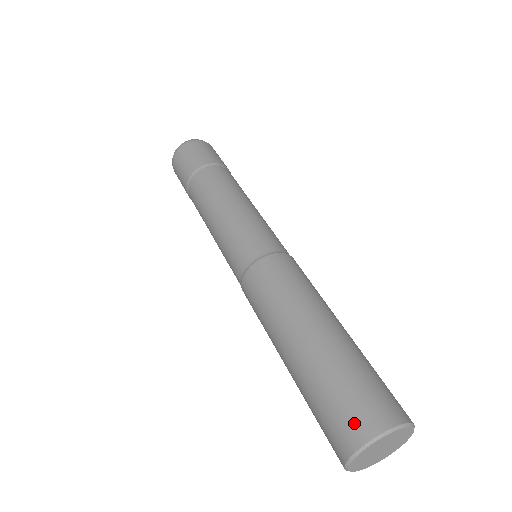
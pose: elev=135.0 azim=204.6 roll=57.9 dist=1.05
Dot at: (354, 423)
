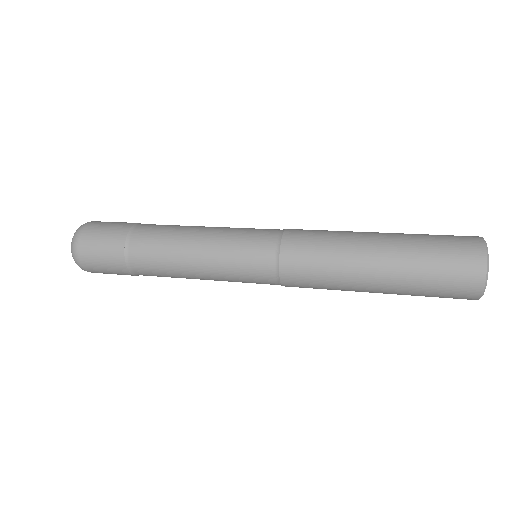
Dot at: (466, 239)
